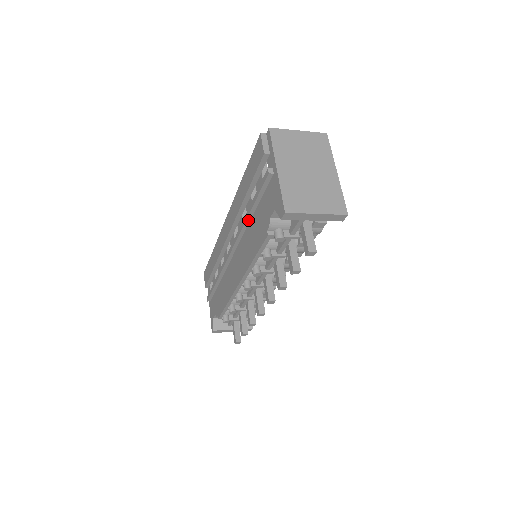
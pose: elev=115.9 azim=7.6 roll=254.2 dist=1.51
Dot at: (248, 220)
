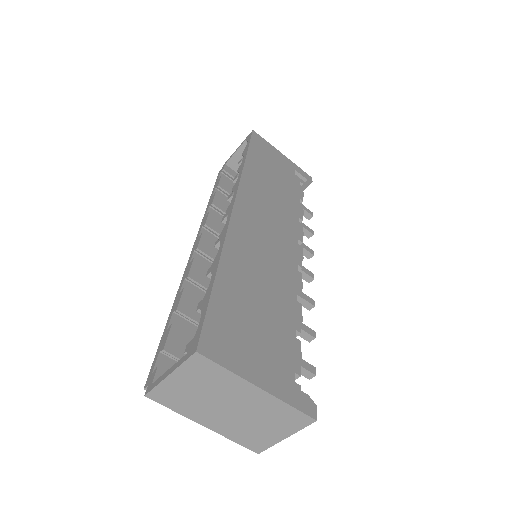
Dot at: occluded
